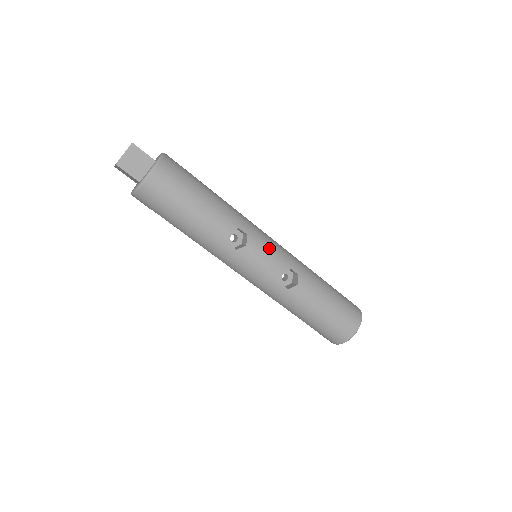
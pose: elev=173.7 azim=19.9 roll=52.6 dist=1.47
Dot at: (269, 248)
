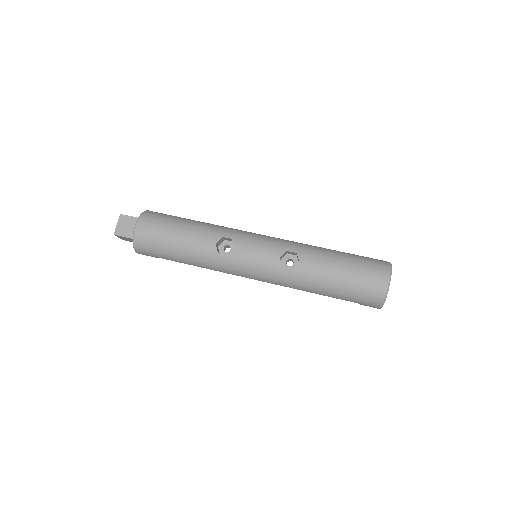
Dot at: (258, 242)
